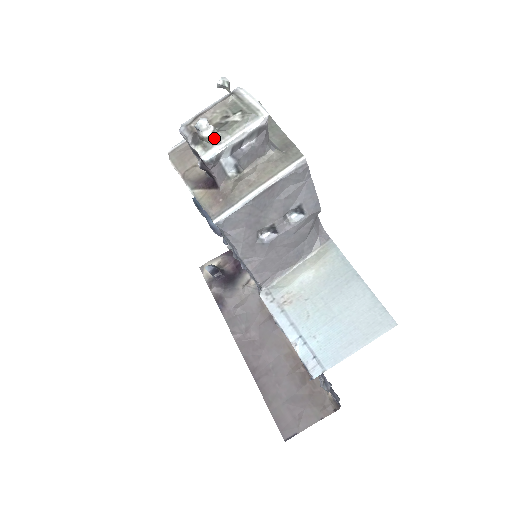
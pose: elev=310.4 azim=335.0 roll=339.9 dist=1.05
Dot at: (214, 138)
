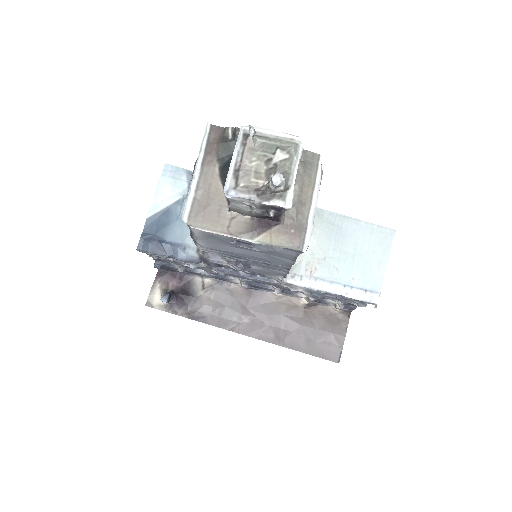
Dot at: (285, 185)
